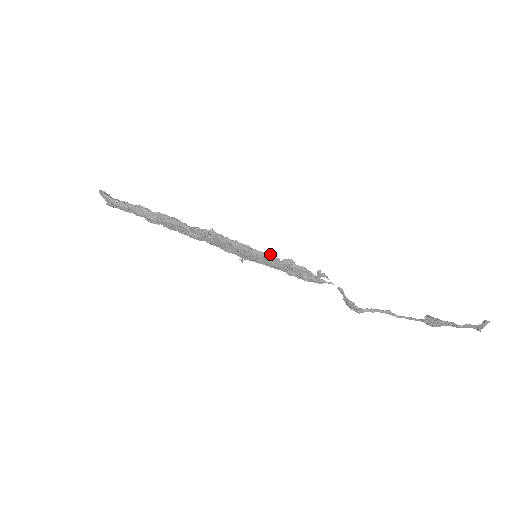
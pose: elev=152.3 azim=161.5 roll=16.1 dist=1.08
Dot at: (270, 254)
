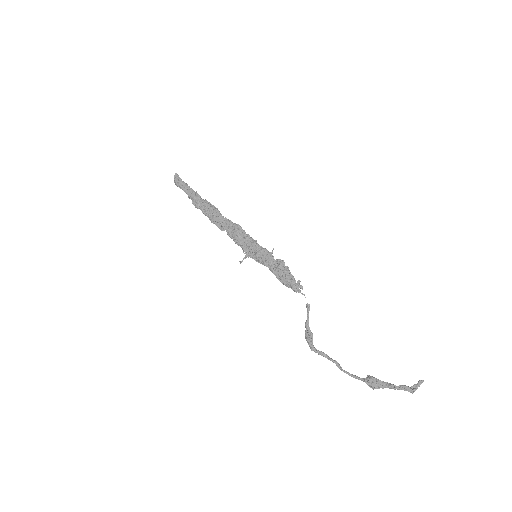
Dot at: occluded
